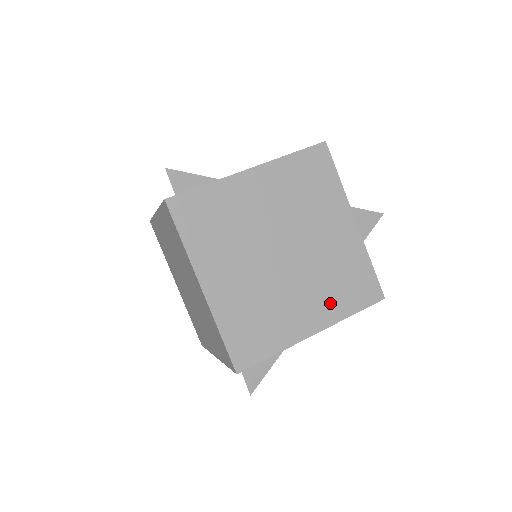
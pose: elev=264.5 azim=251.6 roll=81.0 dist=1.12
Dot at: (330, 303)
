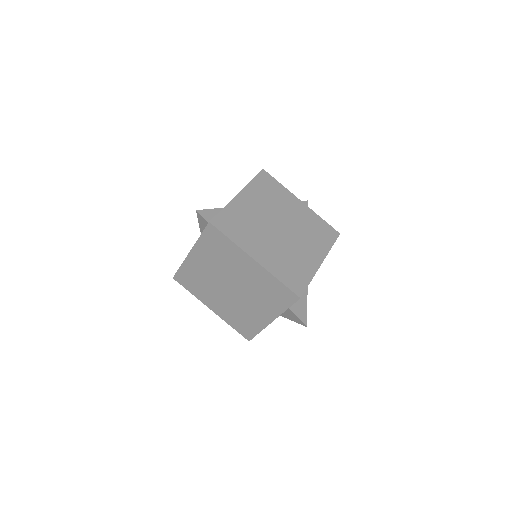
Dot at: (318, 245)
